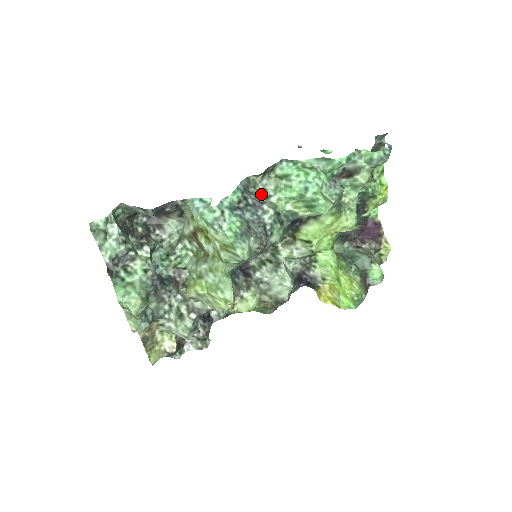
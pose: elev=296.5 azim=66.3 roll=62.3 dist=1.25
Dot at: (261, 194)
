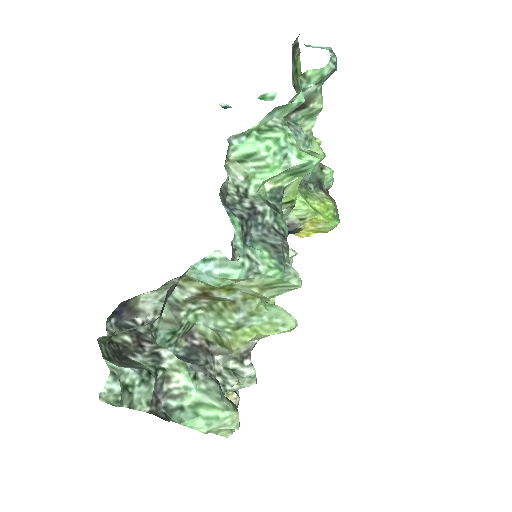
Dot at: (238, 196)
